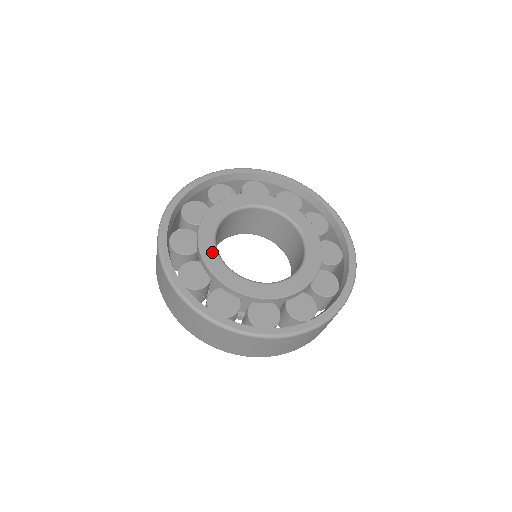
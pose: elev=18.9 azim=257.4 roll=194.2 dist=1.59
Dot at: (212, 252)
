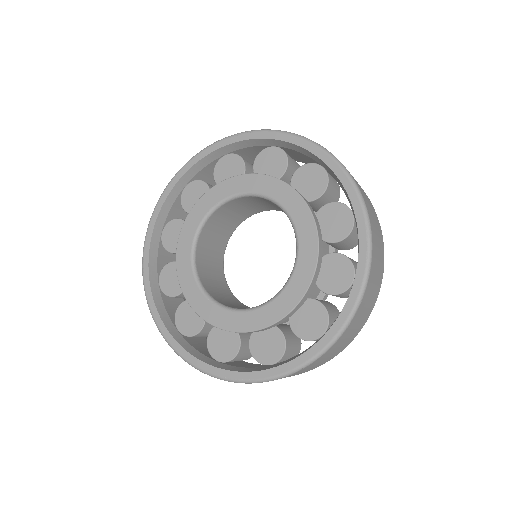
Dot at: (187, 258)
